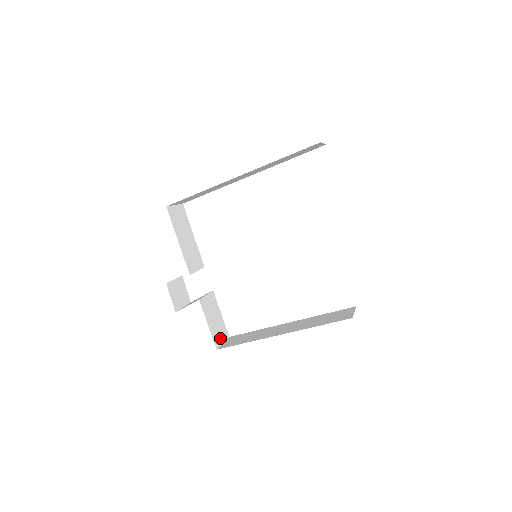
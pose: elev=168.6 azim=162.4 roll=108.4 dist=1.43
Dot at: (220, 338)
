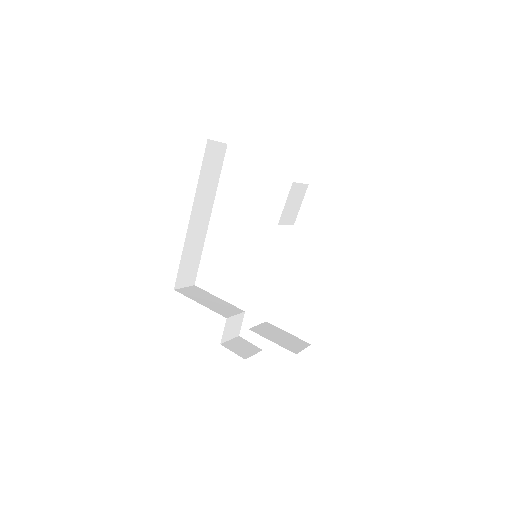
Dot at: (297, 347)
